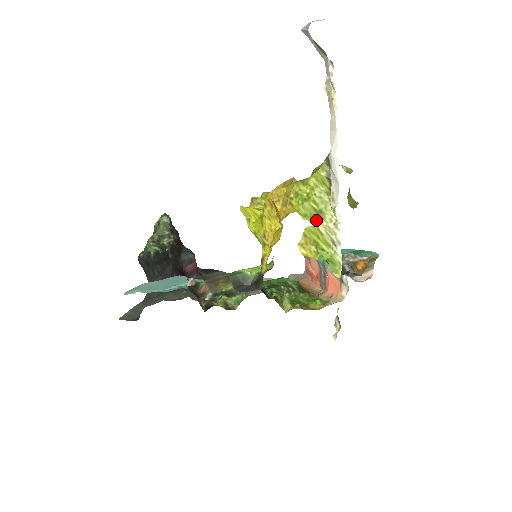
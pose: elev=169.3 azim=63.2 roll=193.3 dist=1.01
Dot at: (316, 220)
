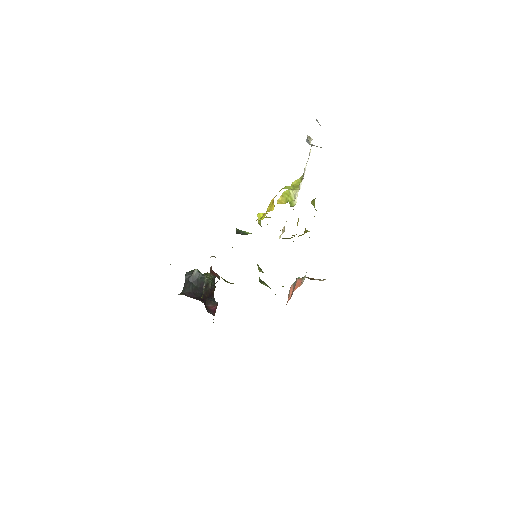
Dot at: (290, 189)
